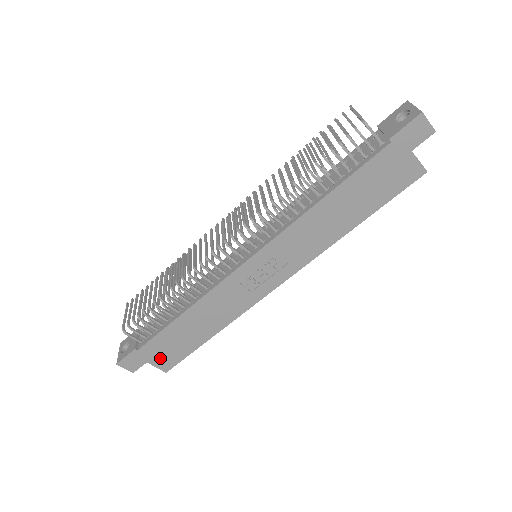
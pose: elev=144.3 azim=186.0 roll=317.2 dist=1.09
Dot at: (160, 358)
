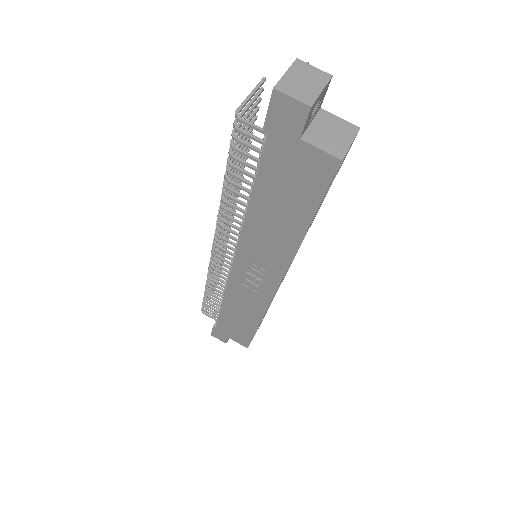
Dot at: (235, 336)
